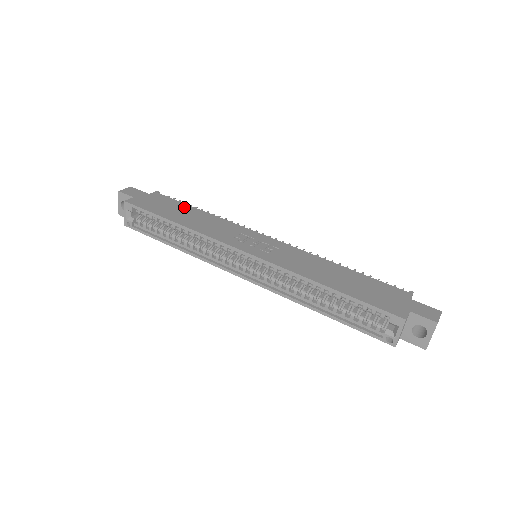
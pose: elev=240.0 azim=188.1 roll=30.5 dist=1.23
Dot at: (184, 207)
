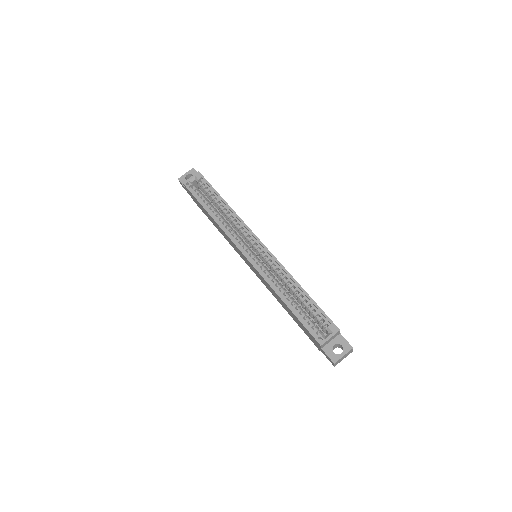
Dot at: occluded
